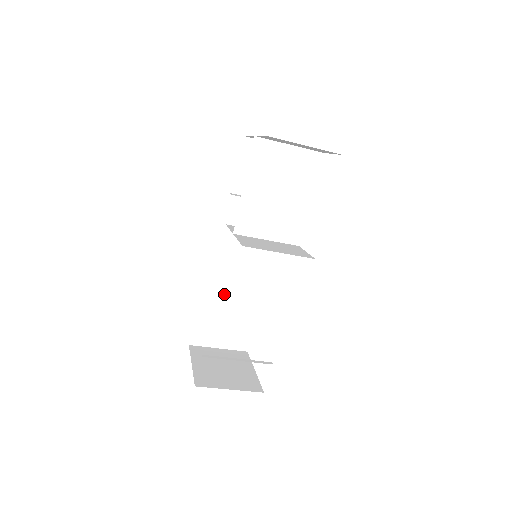
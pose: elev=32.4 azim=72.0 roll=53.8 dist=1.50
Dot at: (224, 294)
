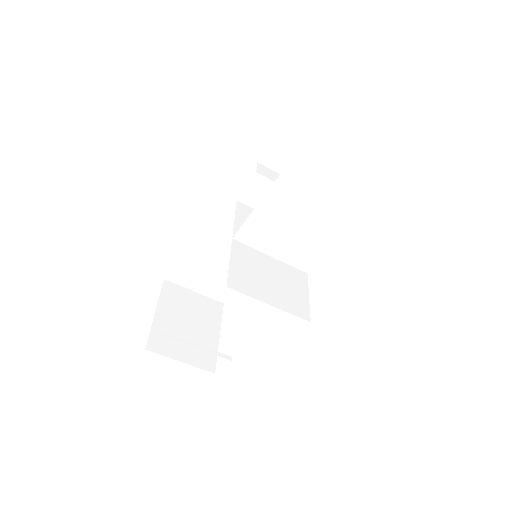
Dot at: (216, 250)
